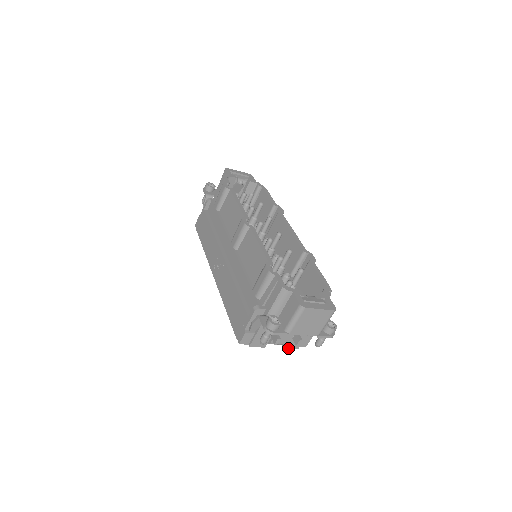
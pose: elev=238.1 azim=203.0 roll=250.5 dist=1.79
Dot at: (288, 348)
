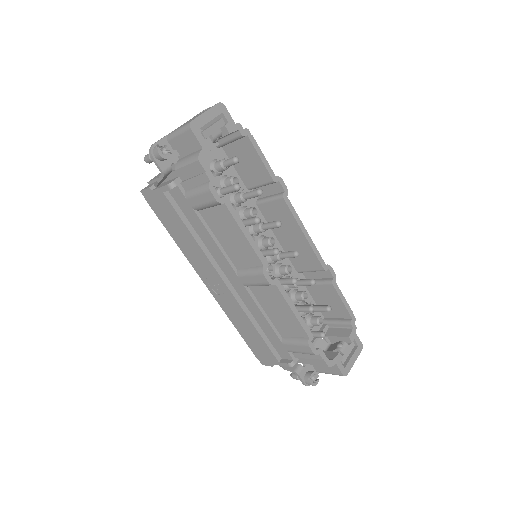
Dot at: occluded
